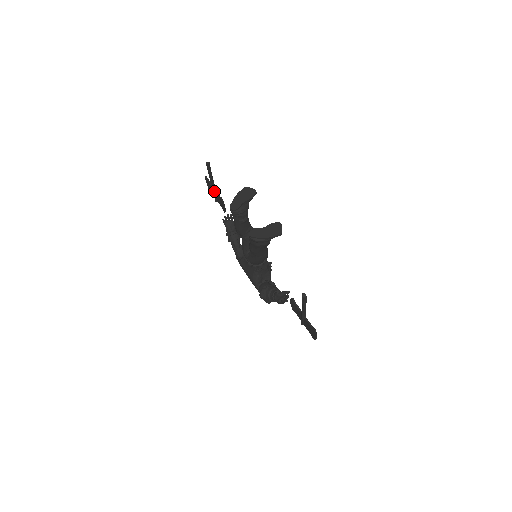
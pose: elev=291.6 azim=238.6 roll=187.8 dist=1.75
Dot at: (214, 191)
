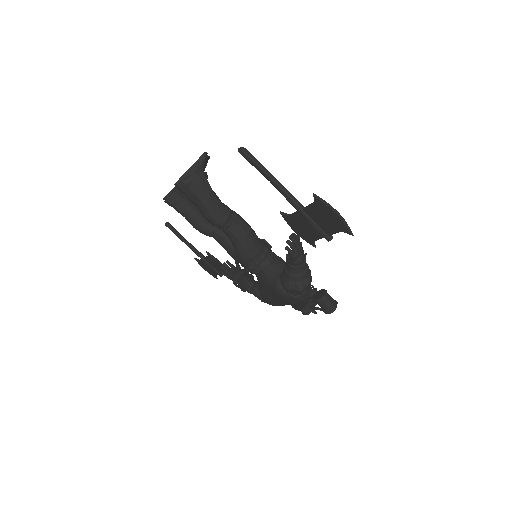
Dot at: (205, 261)
